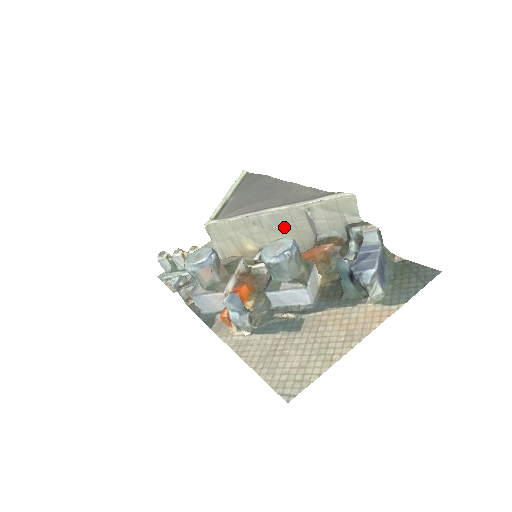
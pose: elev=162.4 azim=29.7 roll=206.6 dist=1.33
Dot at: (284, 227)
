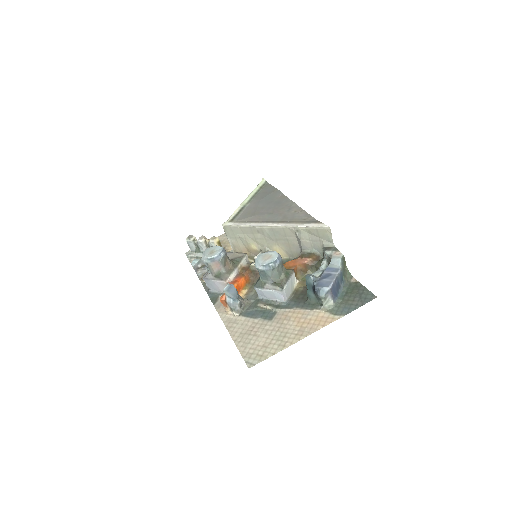
Dot at: (279, 239)
